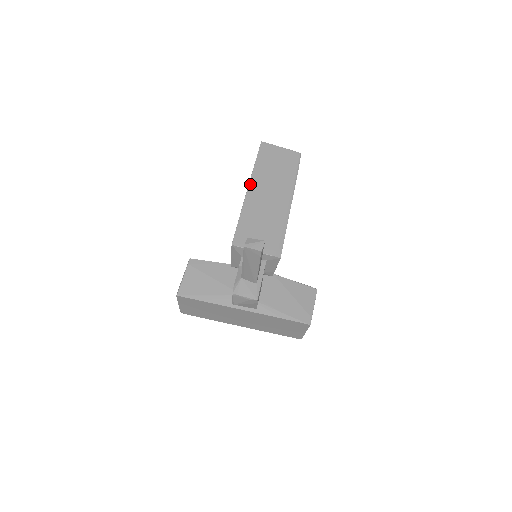
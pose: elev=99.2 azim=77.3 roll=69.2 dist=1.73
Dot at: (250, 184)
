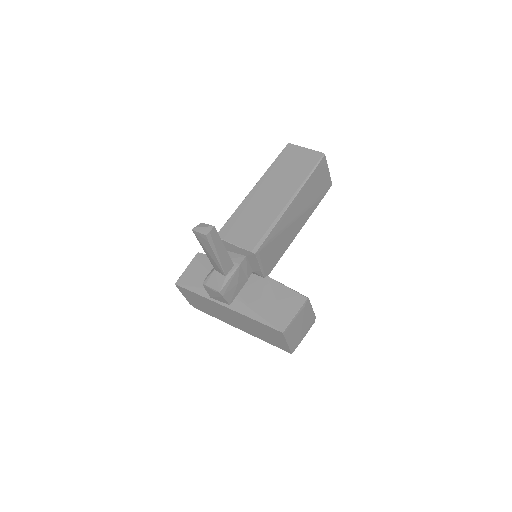
Dot at: (258, 182)
